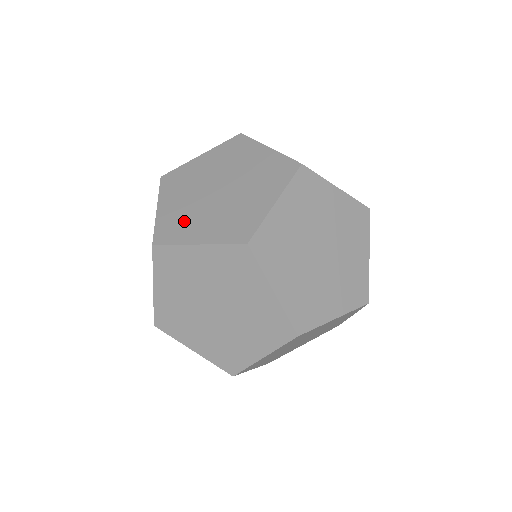
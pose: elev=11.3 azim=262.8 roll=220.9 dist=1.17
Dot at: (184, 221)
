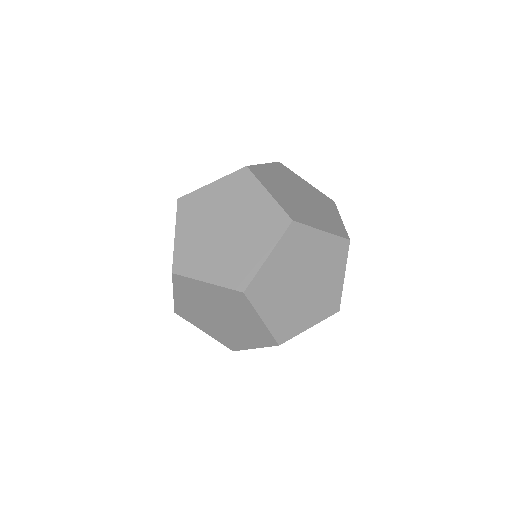
Dot at: (196, 255)
